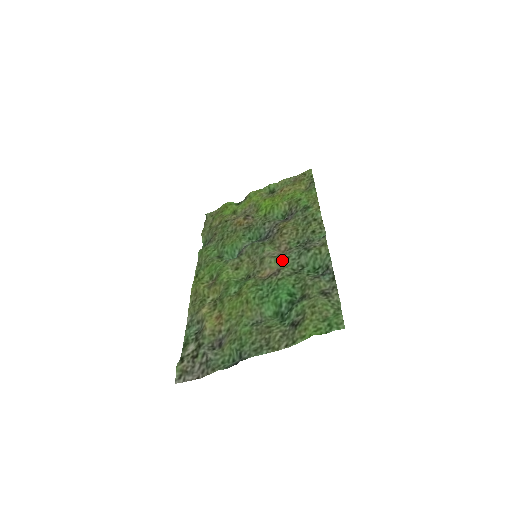
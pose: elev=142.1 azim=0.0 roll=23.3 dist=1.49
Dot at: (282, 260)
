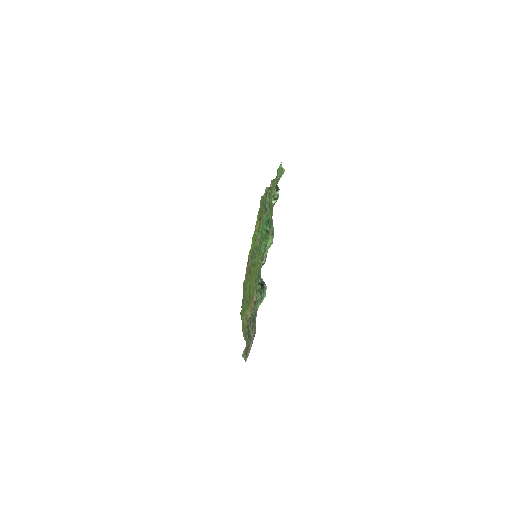
Dot at: occluded
